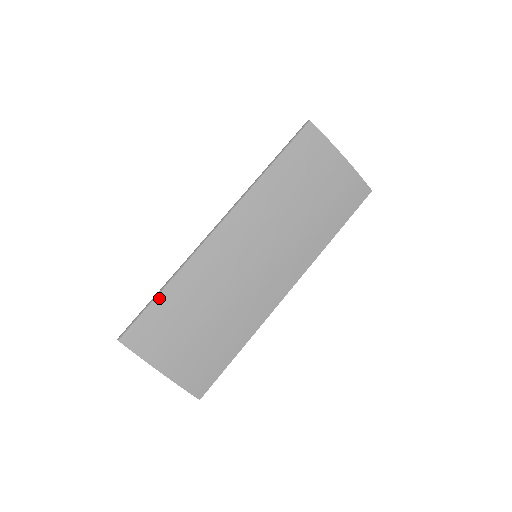
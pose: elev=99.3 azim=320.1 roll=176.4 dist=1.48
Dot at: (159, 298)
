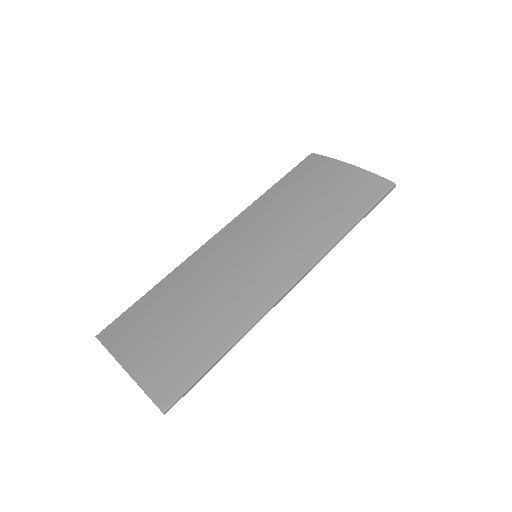
Dot at: (146, 296)
